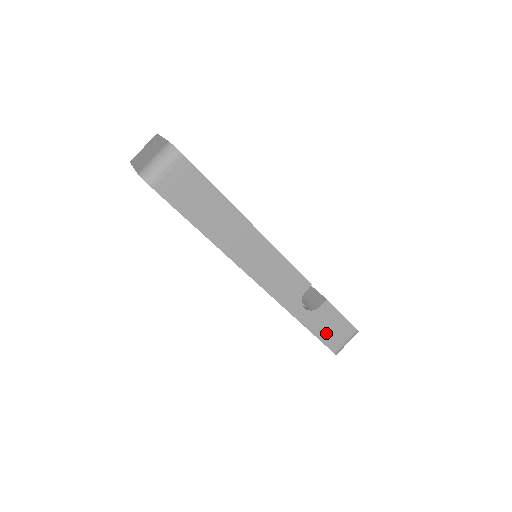
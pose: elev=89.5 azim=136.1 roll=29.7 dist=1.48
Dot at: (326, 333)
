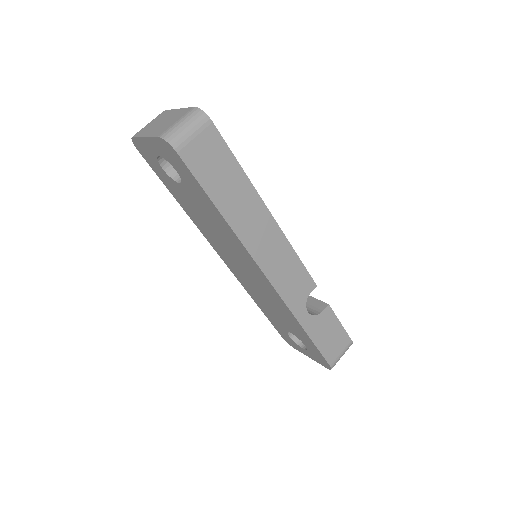
Dot at: (325, 343)
